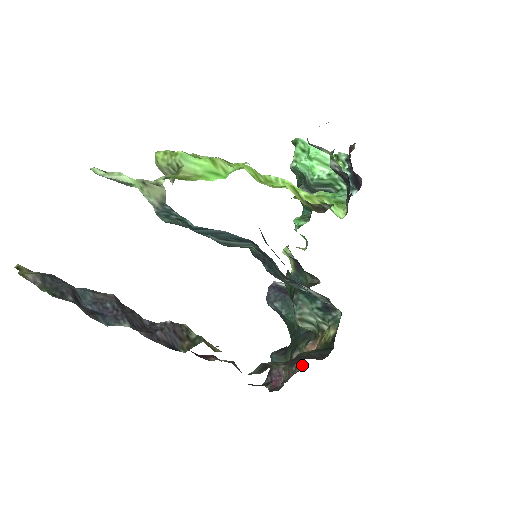
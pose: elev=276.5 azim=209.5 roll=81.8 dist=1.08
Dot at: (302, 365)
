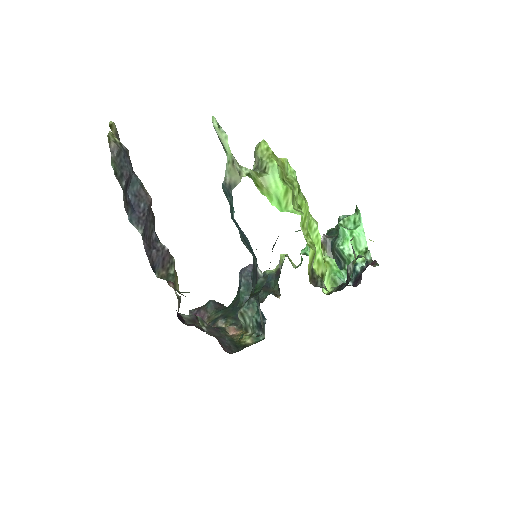
Dot at: occluded
